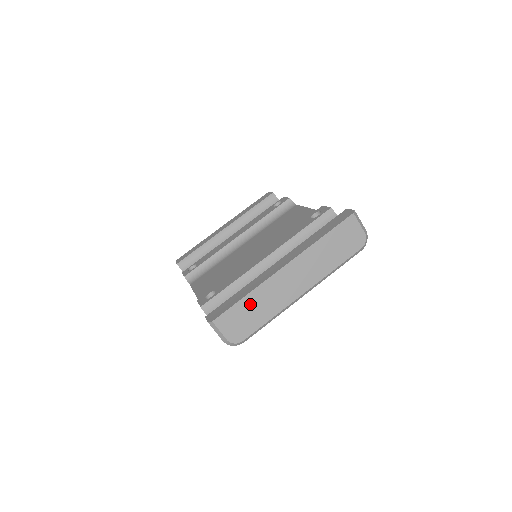
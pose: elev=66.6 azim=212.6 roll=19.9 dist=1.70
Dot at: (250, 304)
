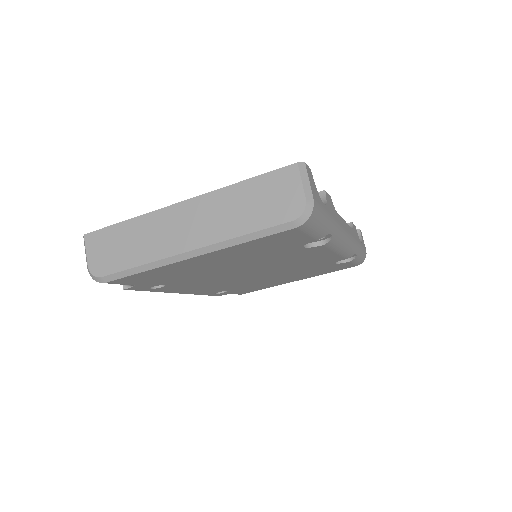
Dot at: (127, 233)
